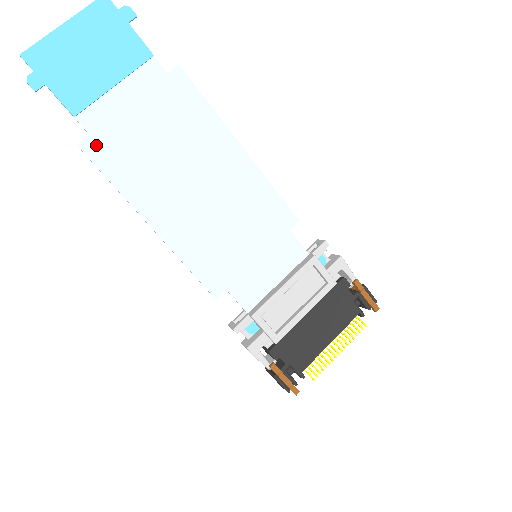
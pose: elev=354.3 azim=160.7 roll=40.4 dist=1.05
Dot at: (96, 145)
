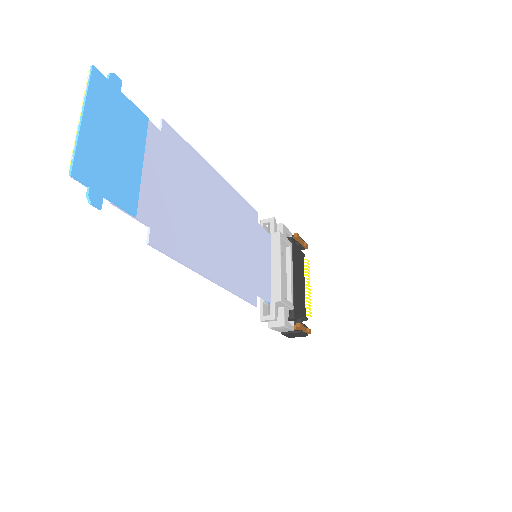
Dot at: (158, 234)
